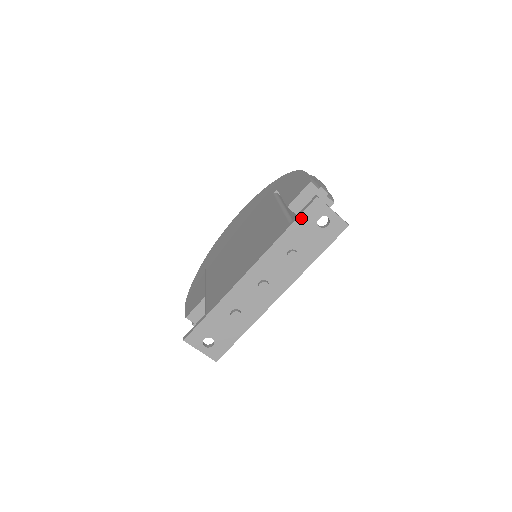
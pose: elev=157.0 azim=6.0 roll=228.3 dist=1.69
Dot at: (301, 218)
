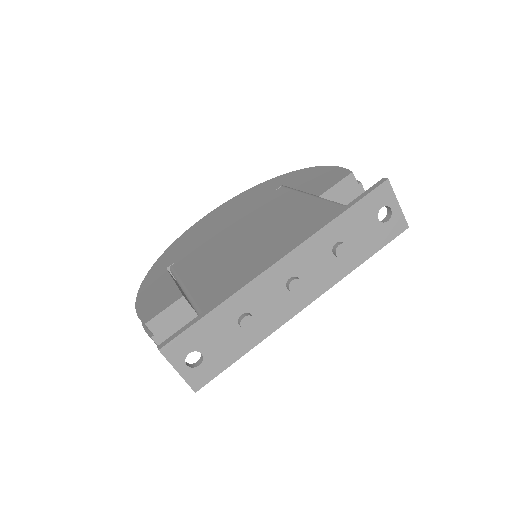
Dot at: (363, 202)
